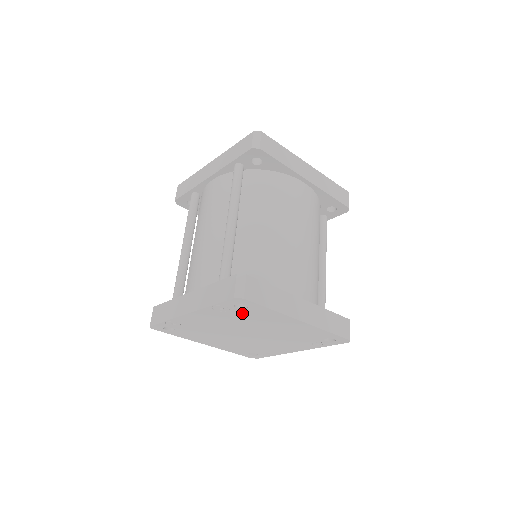
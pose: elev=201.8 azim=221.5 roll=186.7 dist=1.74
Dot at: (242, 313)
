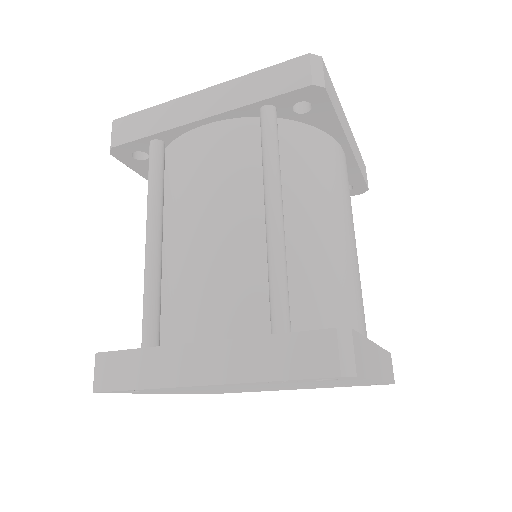
Dot at: occluded
